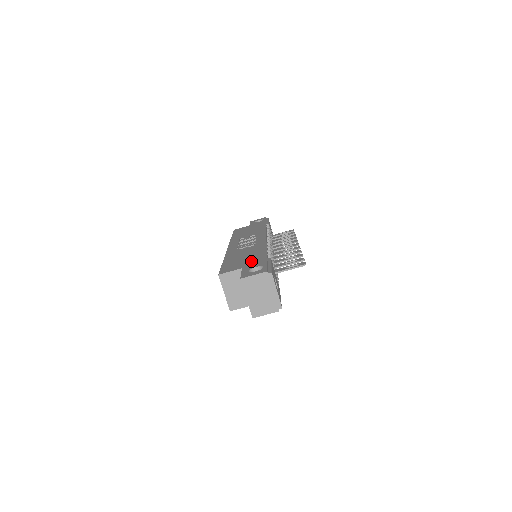
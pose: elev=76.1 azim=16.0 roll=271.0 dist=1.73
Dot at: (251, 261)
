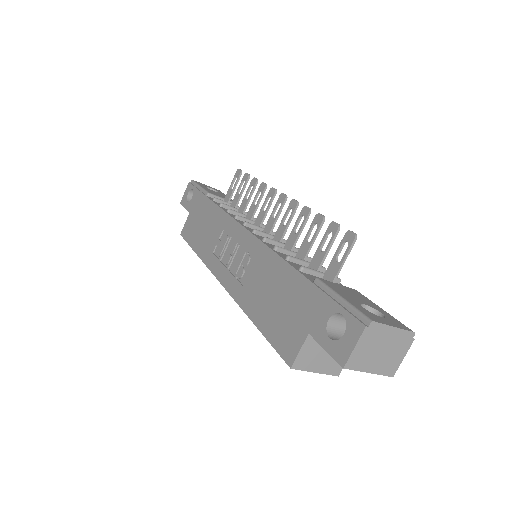
Dot at: (300, 307)
